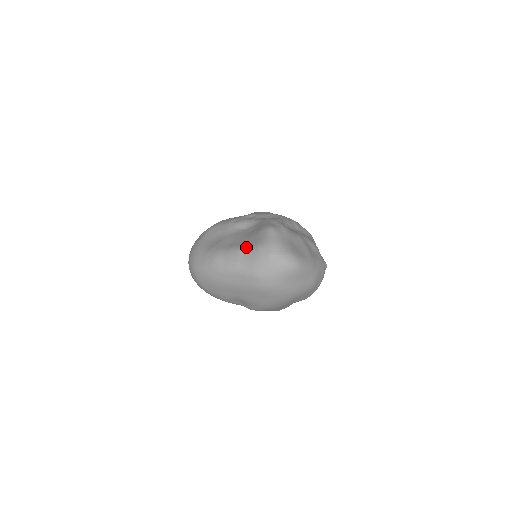
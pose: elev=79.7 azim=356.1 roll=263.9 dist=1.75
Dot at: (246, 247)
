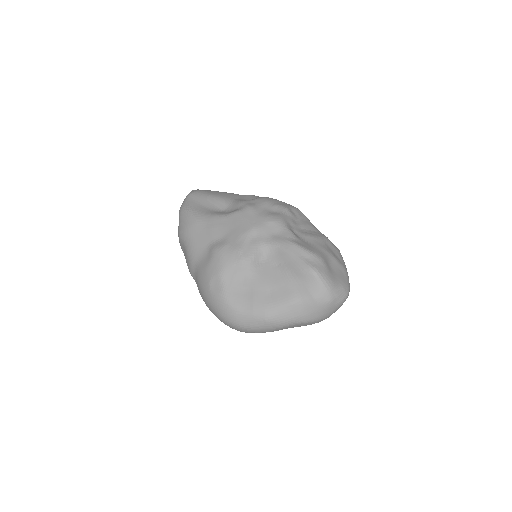
Dot at: (298, 300)
